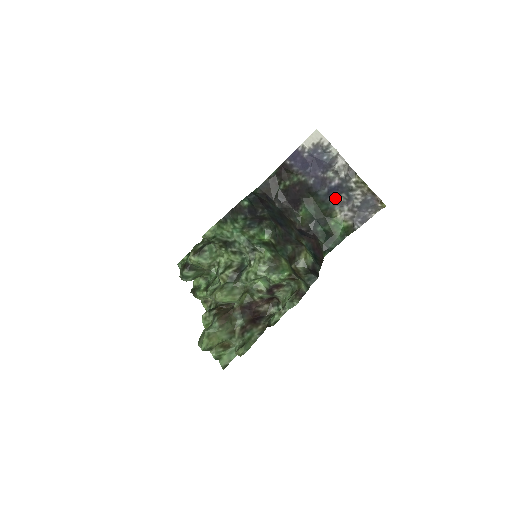
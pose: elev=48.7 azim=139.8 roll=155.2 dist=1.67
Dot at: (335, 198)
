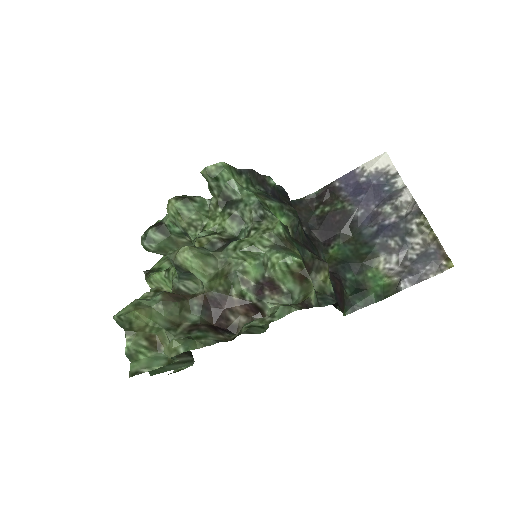
Dot at: (384, 241)
